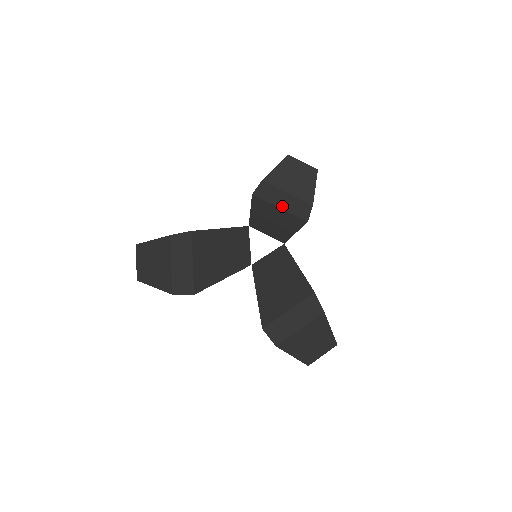
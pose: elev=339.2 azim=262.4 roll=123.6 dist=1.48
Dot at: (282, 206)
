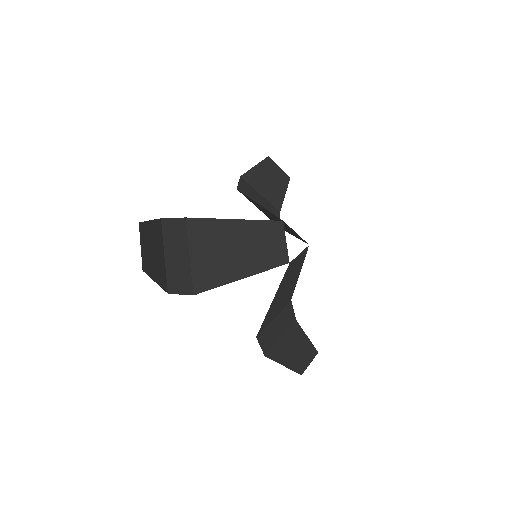
Dot at: occluded
